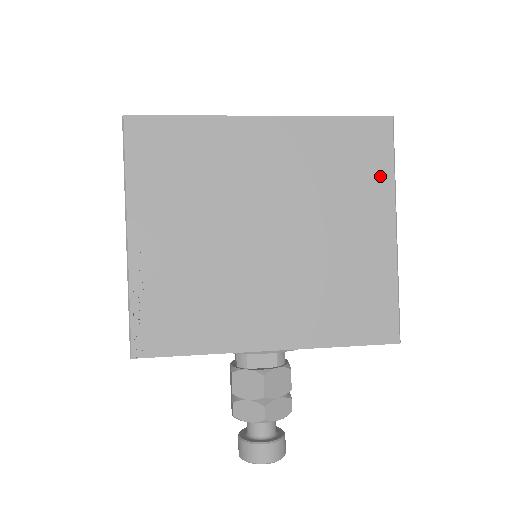
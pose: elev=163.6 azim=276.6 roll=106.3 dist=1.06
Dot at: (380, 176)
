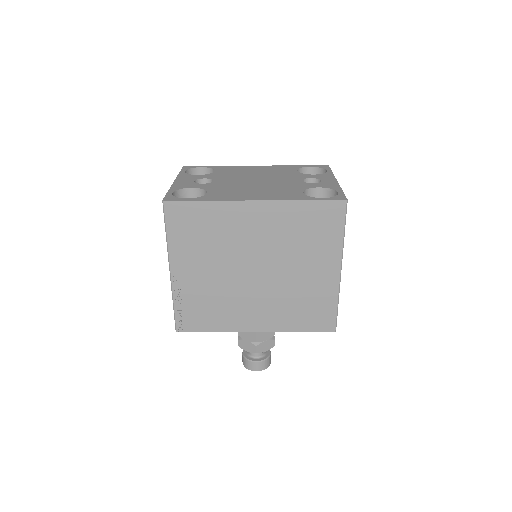
Dot at: (333, 239)
